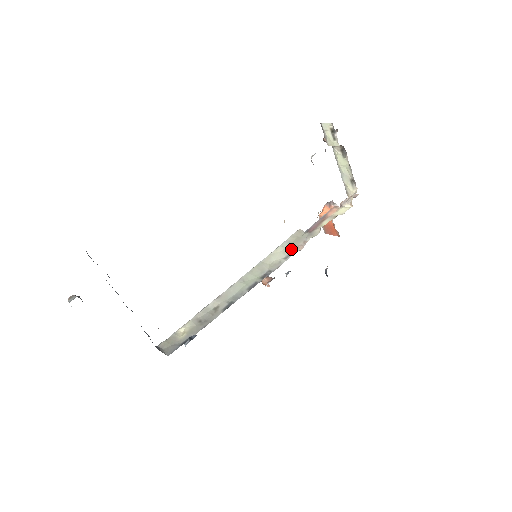
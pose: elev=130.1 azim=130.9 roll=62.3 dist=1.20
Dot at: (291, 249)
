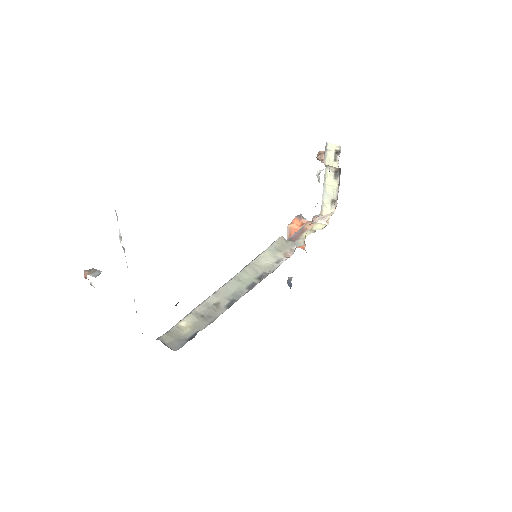
Dot at: (280, 254)
